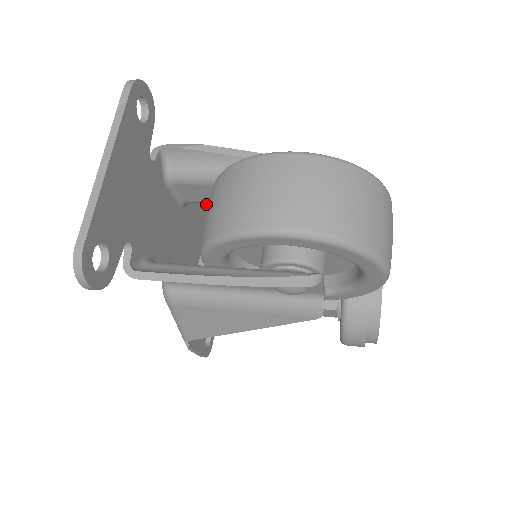
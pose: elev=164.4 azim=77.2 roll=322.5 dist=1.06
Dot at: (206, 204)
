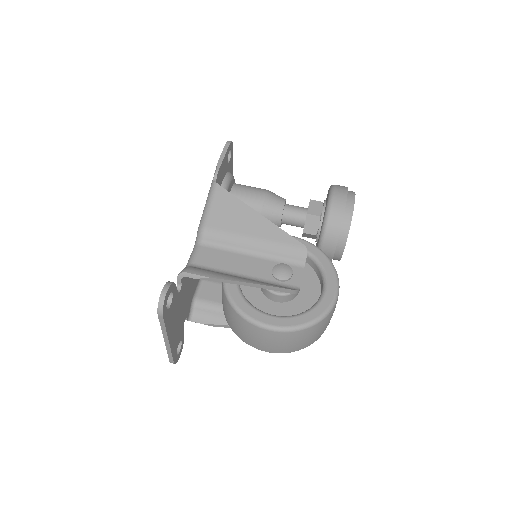
Dot at: (213, 208)
